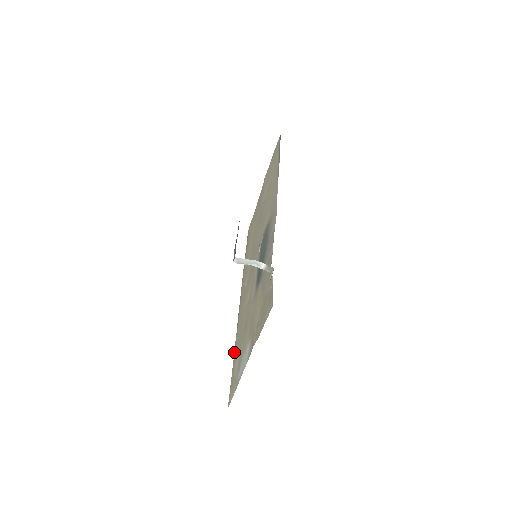
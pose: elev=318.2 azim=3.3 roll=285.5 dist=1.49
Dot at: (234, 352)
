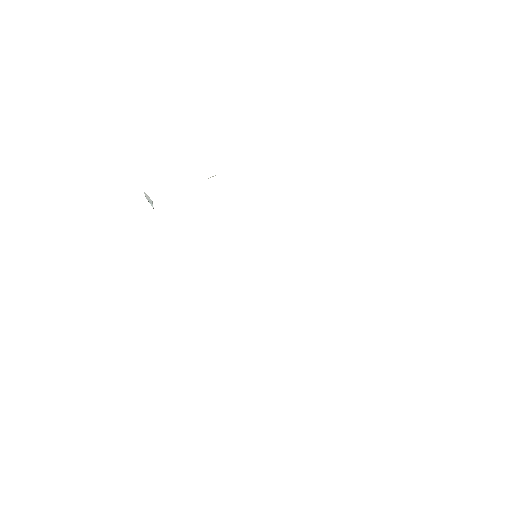
Dot at: occluded
